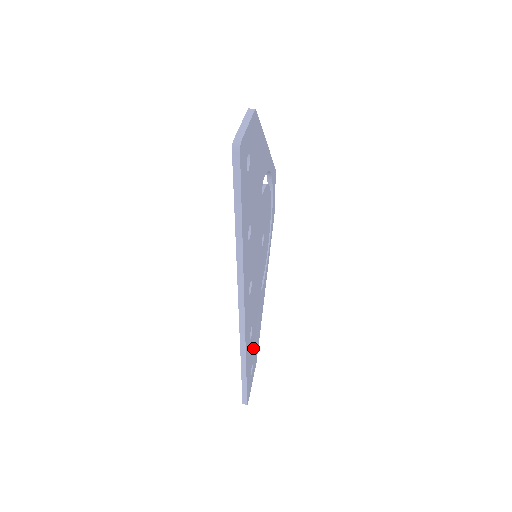
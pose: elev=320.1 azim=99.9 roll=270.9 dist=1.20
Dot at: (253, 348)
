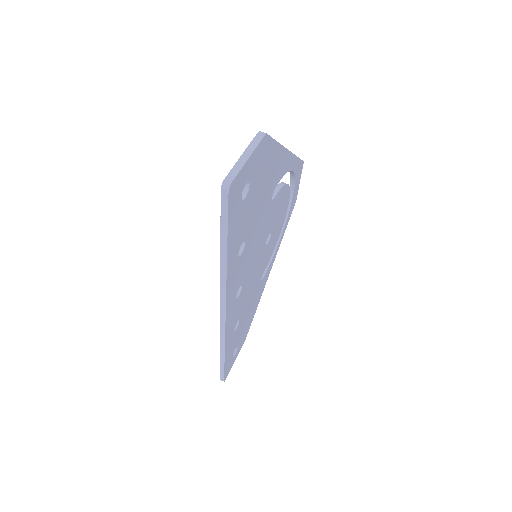
Dot at: (240, 334)
